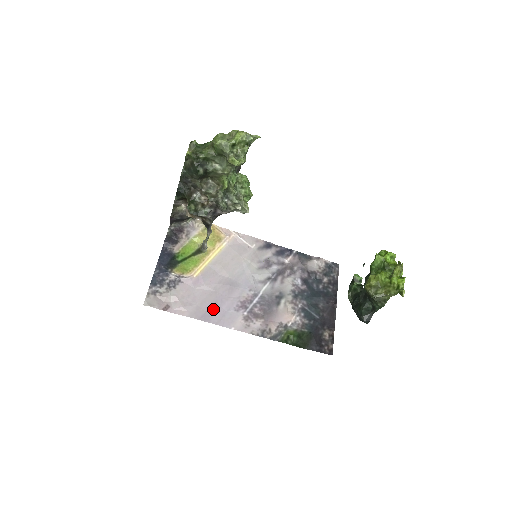
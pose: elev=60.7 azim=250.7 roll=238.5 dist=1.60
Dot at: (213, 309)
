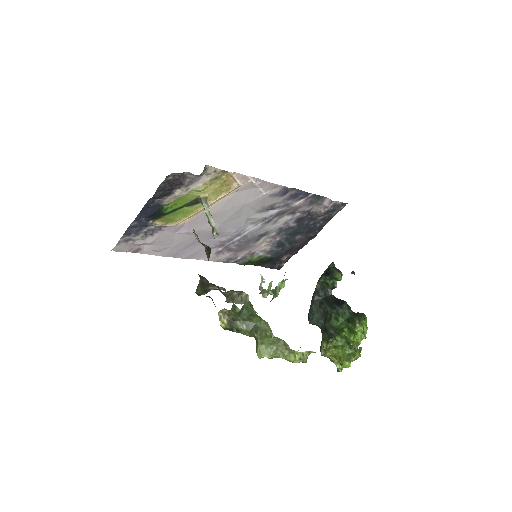
Dot at: (188, 248)
